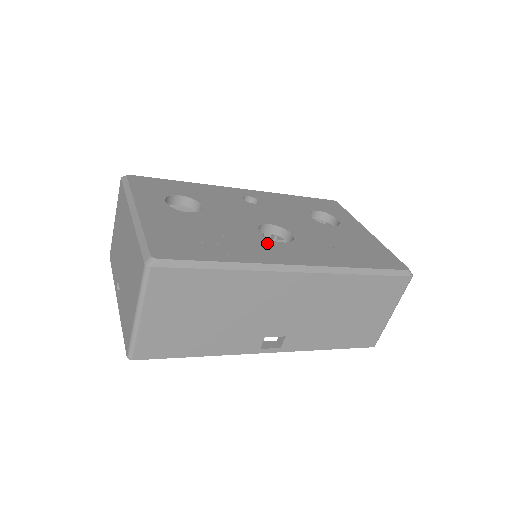
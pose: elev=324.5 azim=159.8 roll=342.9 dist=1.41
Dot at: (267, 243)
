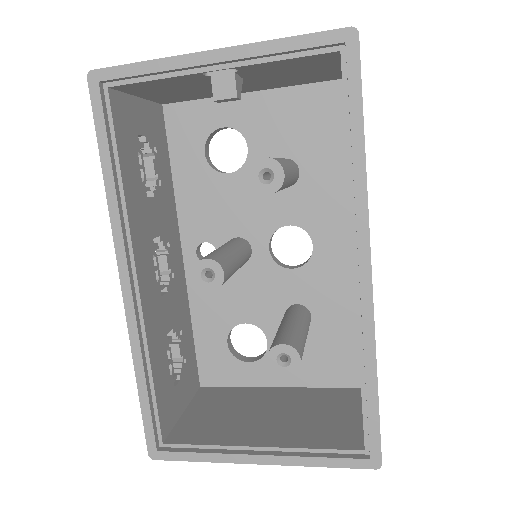
Dot at: occluded
